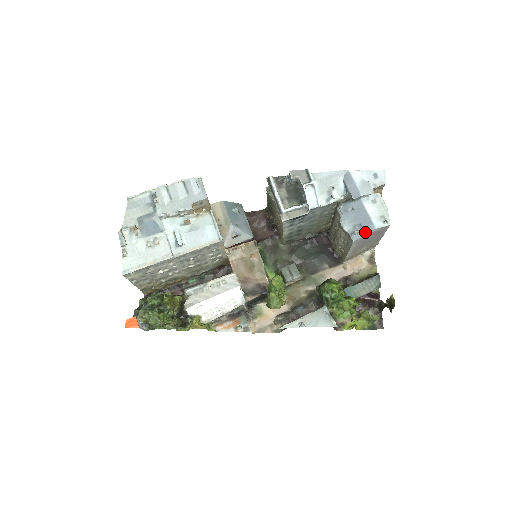
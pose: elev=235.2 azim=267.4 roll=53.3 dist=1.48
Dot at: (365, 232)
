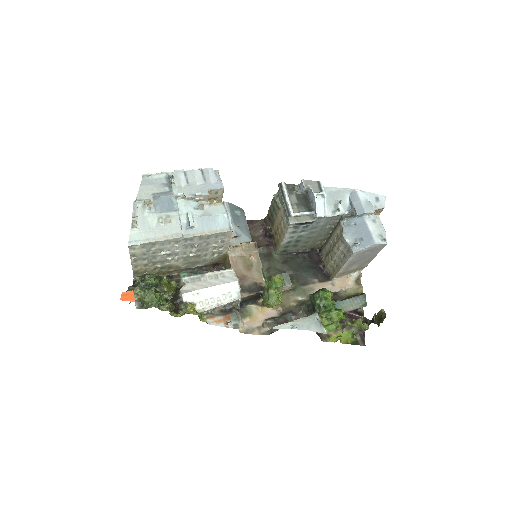
Dot at: (365, 246)
